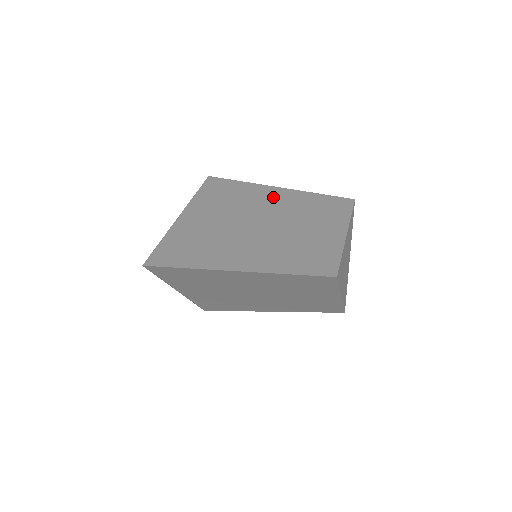
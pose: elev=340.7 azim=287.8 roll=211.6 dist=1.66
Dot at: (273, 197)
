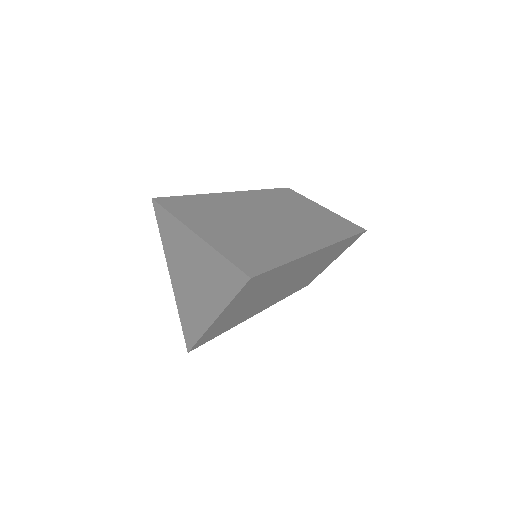
Dot at: (238, 199)
